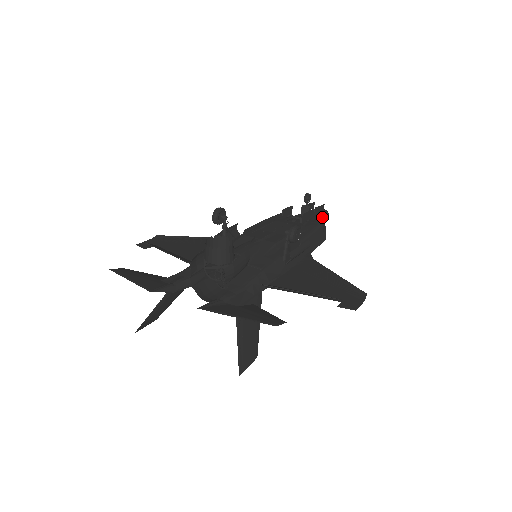
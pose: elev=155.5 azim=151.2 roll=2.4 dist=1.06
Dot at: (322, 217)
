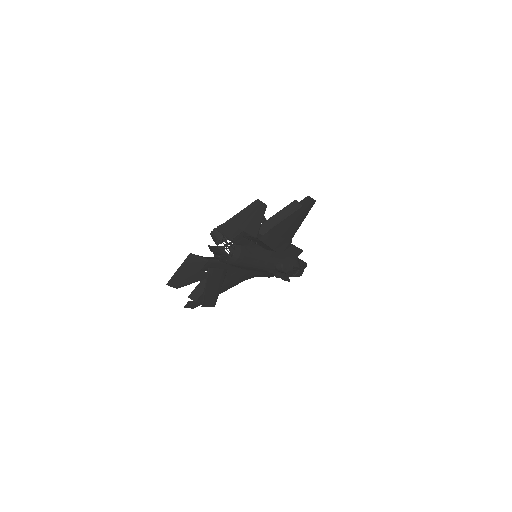
Dot at: occluded
